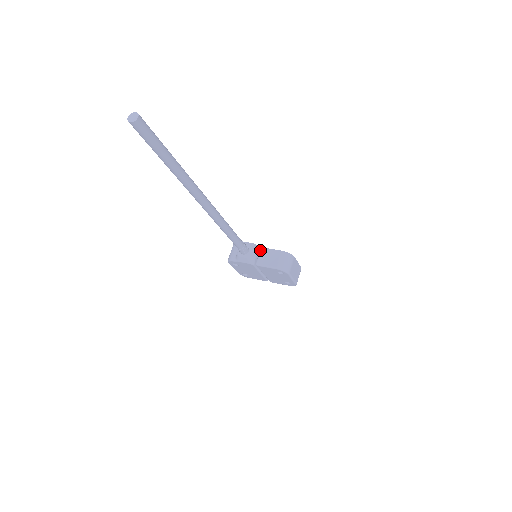
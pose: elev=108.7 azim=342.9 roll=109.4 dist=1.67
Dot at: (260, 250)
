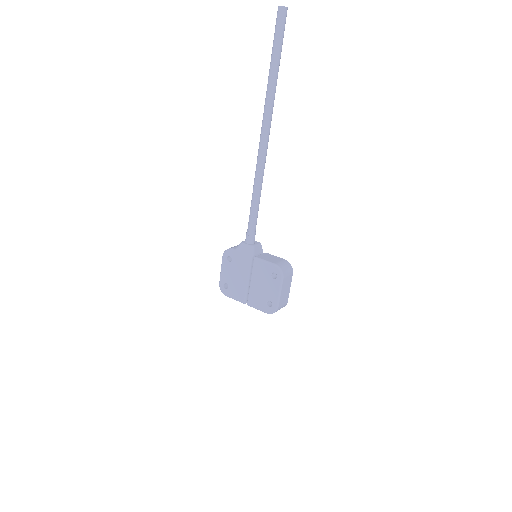
Dot at: (263, 253)
